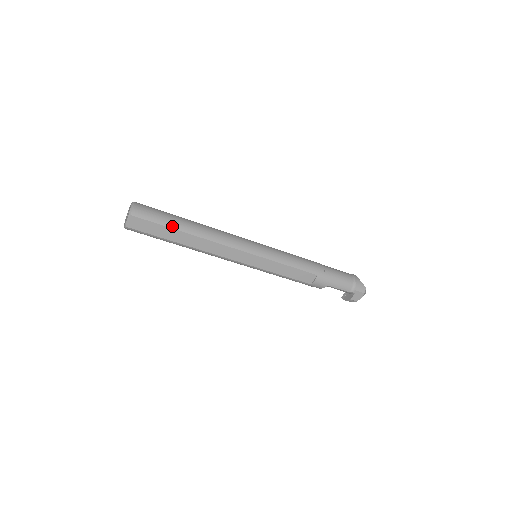
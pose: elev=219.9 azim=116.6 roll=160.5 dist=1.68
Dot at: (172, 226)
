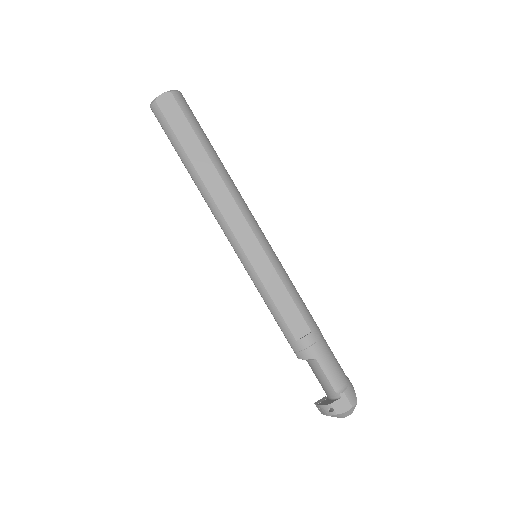
Dot at: (201, 138)
